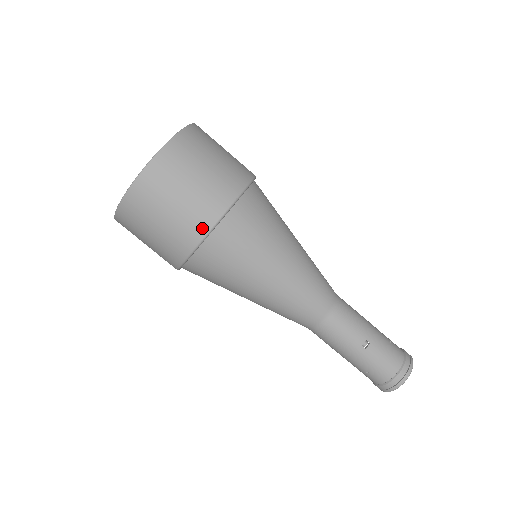
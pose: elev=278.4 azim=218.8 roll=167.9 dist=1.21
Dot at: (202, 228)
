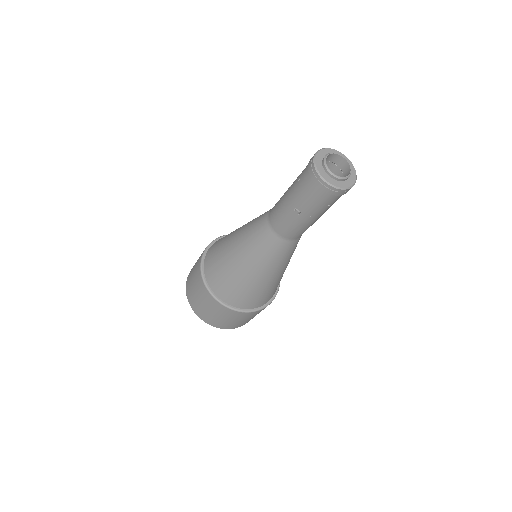
Dot at: occluded
